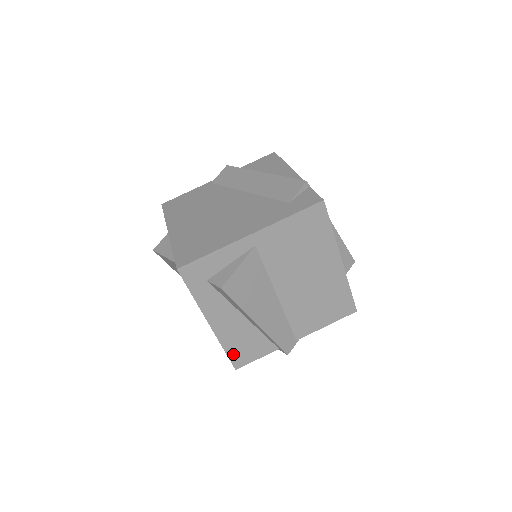
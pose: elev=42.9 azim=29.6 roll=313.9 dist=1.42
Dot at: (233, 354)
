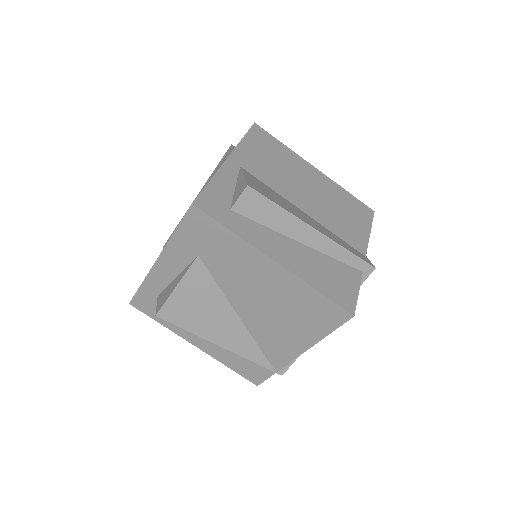
Dot at: (332, 295)
